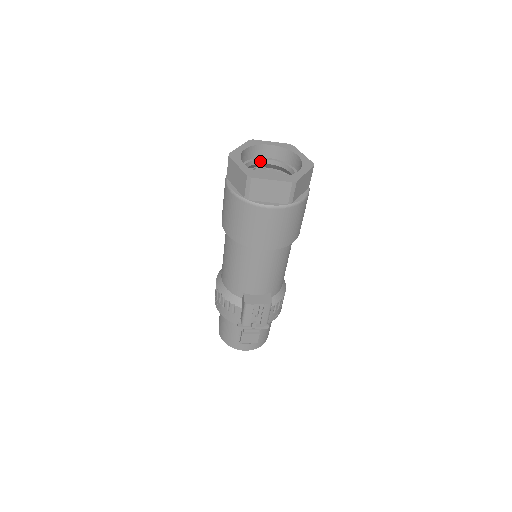
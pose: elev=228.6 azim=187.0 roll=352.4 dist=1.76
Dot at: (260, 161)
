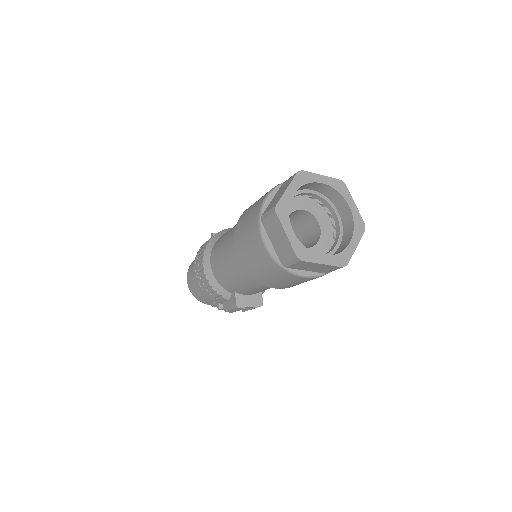
Dot at: (301, 193)
